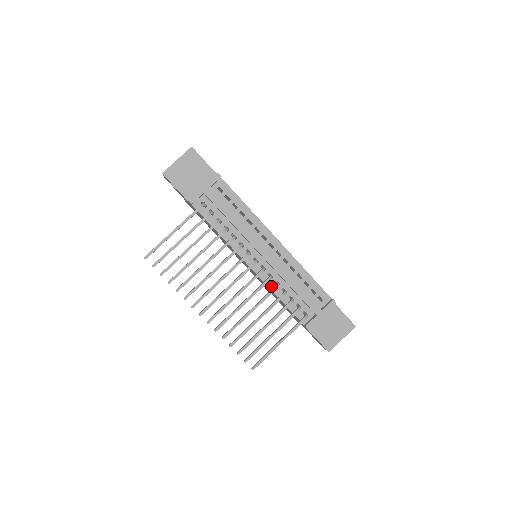
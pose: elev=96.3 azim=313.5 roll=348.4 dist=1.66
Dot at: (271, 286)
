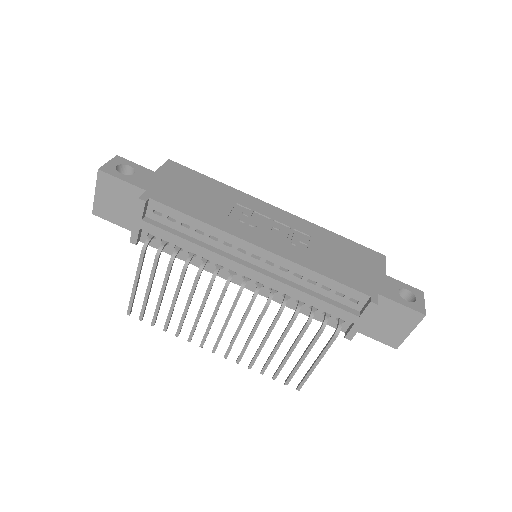
Dot at: (280, 301)
